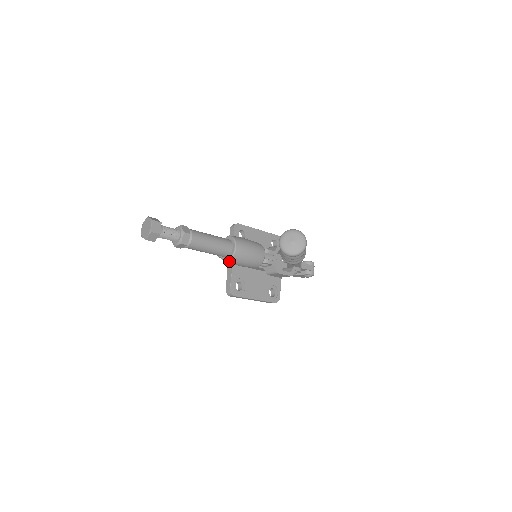
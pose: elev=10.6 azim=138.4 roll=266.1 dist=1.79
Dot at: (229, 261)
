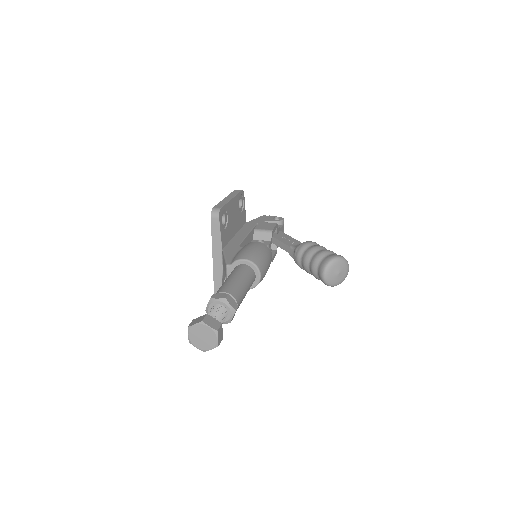
Dot at: occluded
